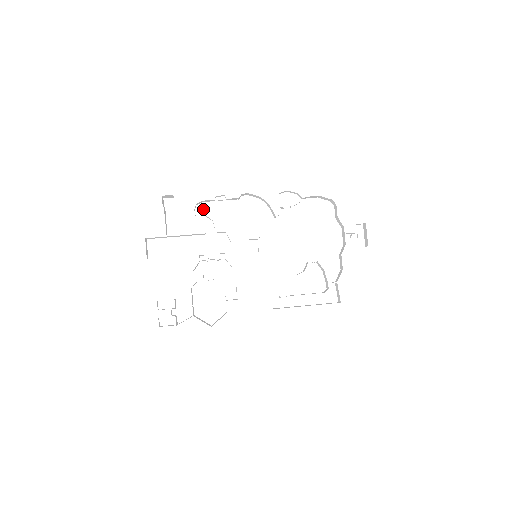
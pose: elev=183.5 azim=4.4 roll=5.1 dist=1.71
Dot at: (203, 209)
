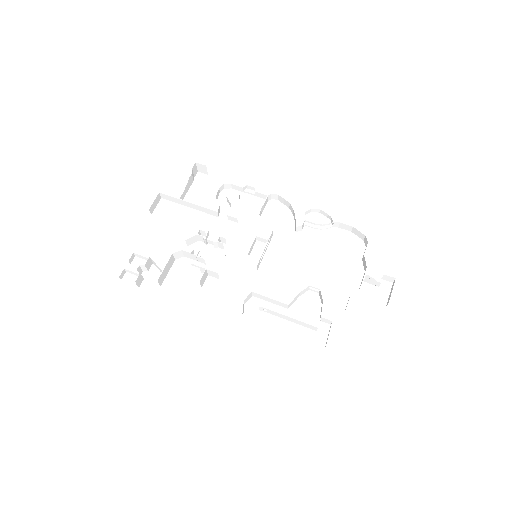
Dot at: (228, 194)
